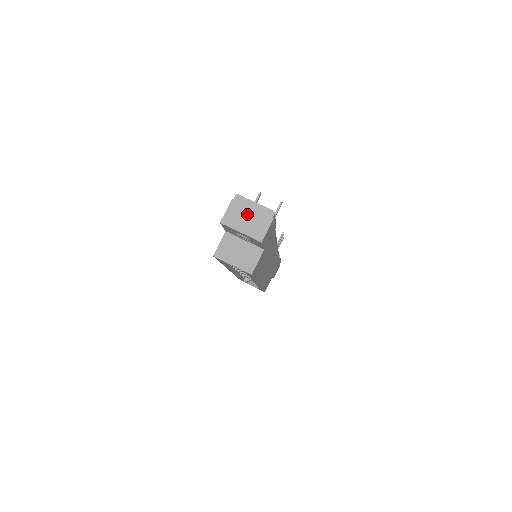
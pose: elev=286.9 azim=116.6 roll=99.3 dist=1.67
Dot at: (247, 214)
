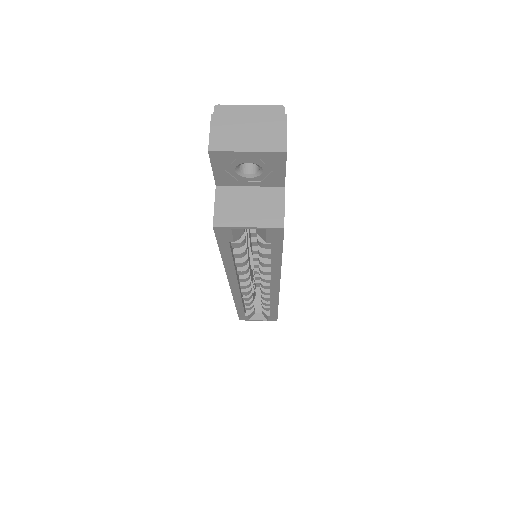
Dot at: (244, 124)
